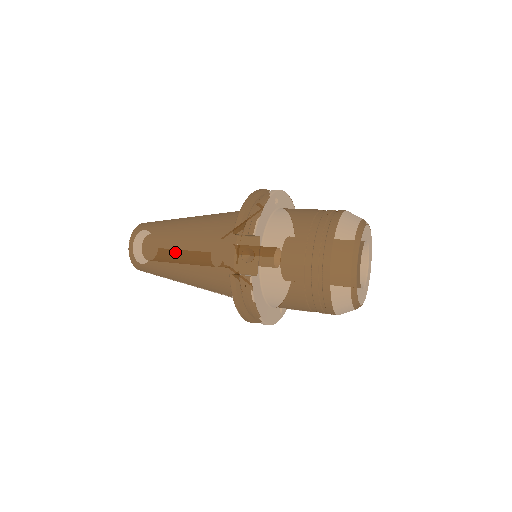
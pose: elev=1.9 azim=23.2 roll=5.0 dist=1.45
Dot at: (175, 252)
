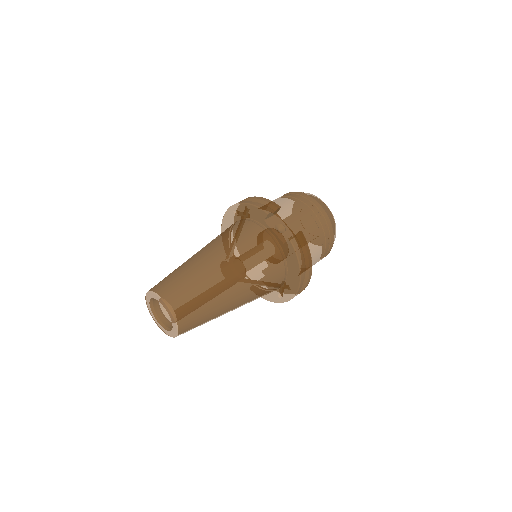
Dot at: (221, 270)
